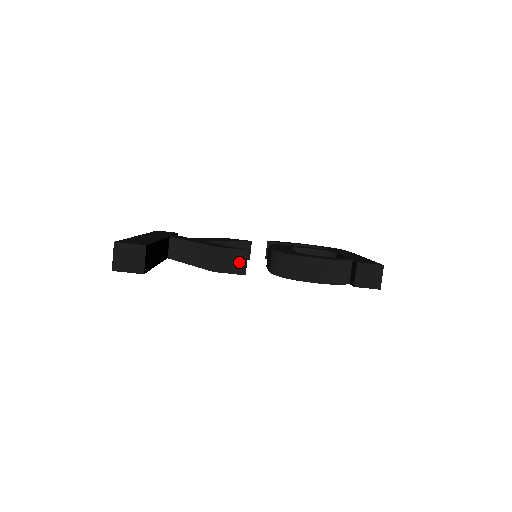
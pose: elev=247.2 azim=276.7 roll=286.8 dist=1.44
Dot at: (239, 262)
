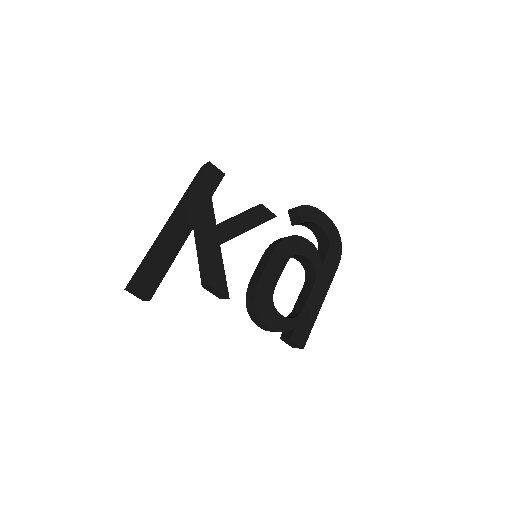
Dot at: (220, 296)
